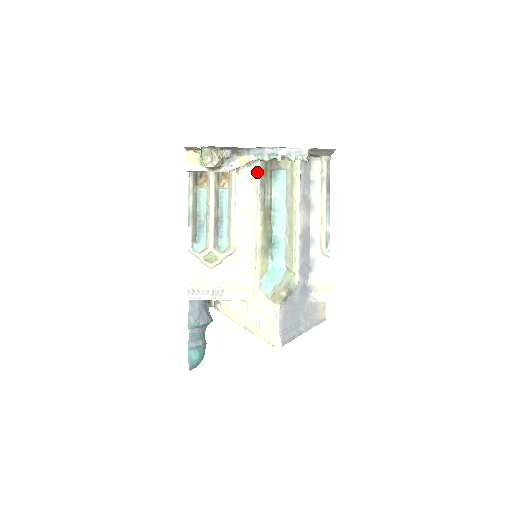
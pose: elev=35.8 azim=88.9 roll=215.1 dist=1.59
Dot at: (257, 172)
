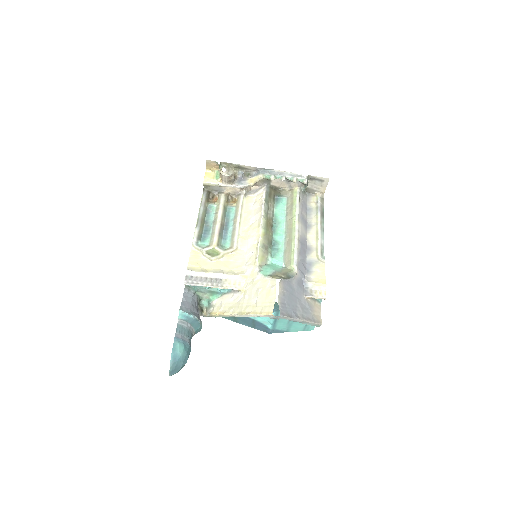
Dot at: (263, 193)
